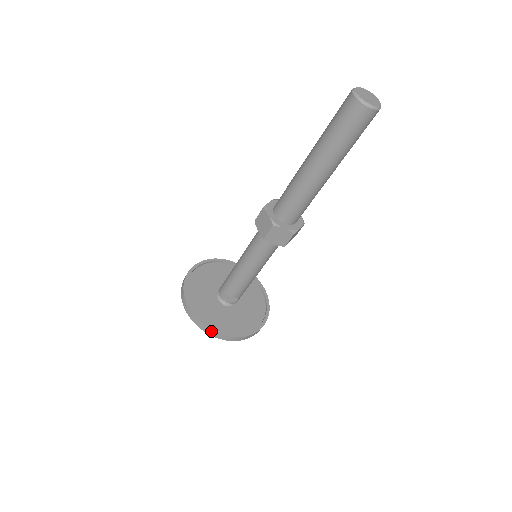
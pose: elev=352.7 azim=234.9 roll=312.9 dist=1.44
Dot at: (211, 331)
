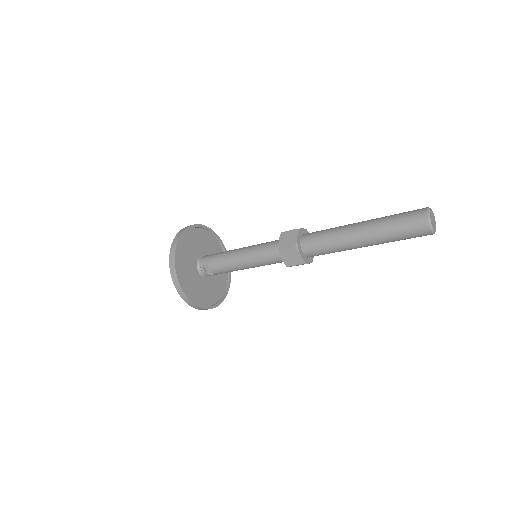
Dot at: (178, 282)
